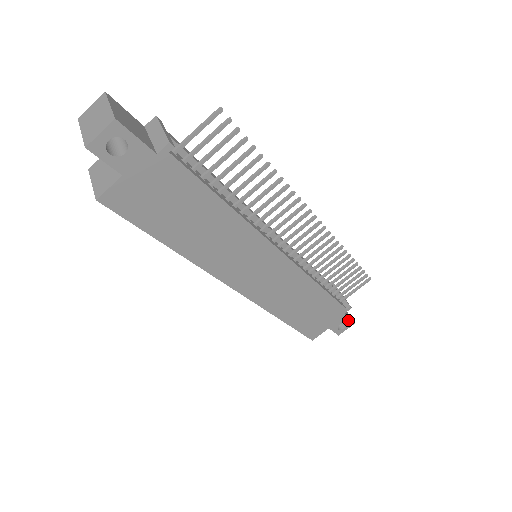
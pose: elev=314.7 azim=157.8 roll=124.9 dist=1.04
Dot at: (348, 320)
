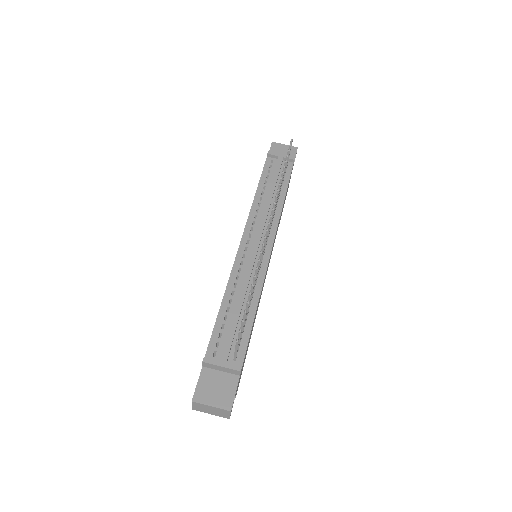
Dot at: (295, 156)
